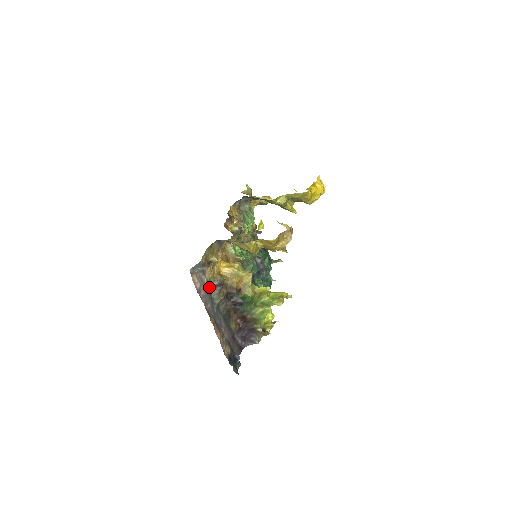
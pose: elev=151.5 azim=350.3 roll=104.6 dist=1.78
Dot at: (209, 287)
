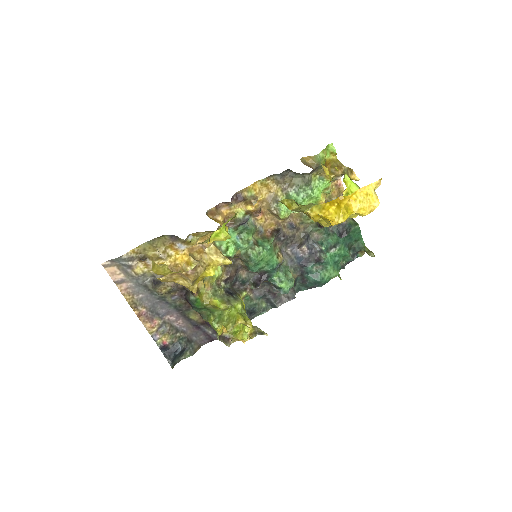
Dot at: (145, 279)
